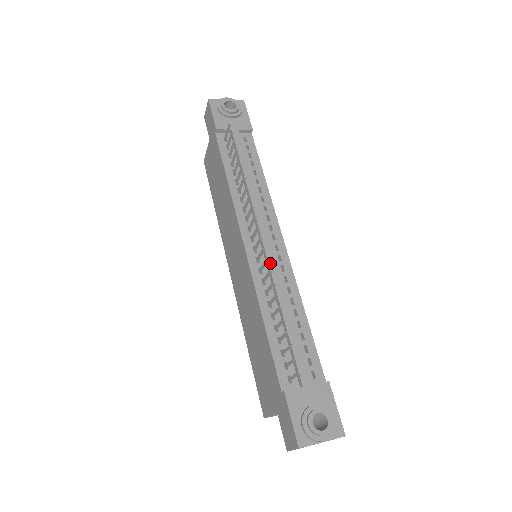
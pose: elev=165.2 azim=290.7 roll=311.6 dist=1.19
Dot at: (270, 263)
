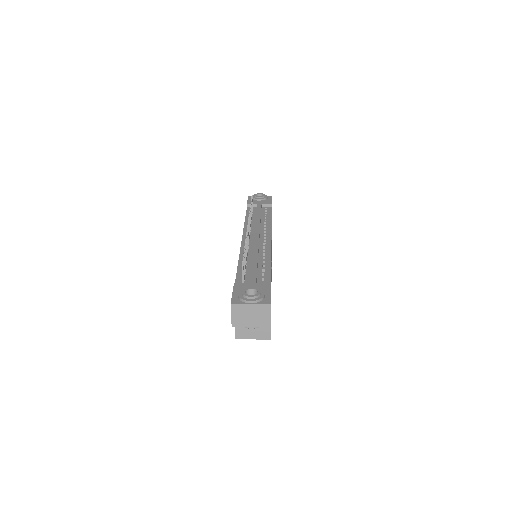
Dot at: (254, 242)
